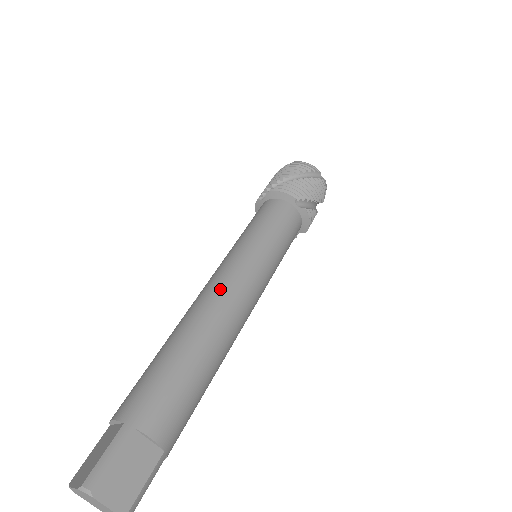
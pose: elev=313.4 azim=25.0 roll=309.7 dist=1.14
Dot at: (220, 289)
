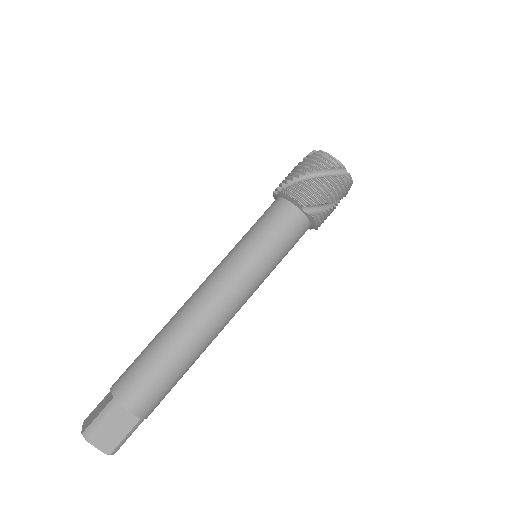
Dot at: (205, 298)
